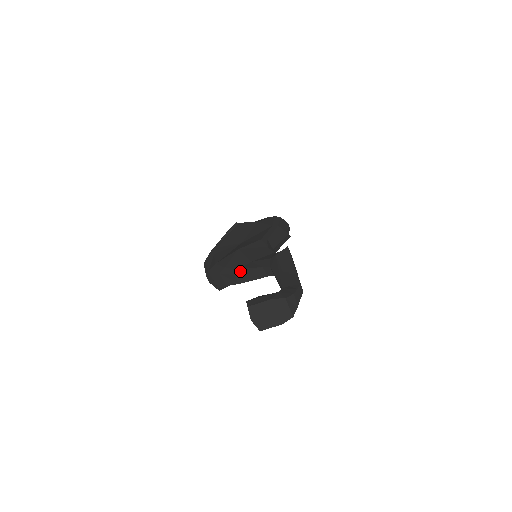
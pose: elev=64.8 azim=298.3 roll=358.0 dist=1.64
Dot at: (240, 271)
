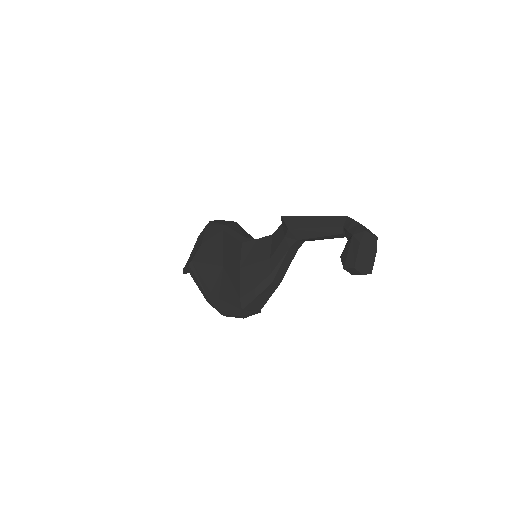
Dot at: (274, 274)
